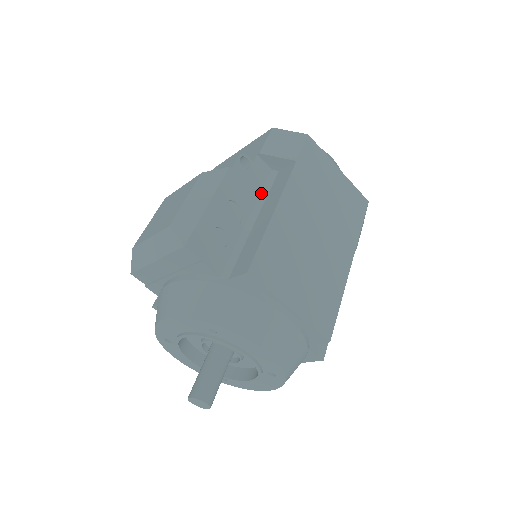
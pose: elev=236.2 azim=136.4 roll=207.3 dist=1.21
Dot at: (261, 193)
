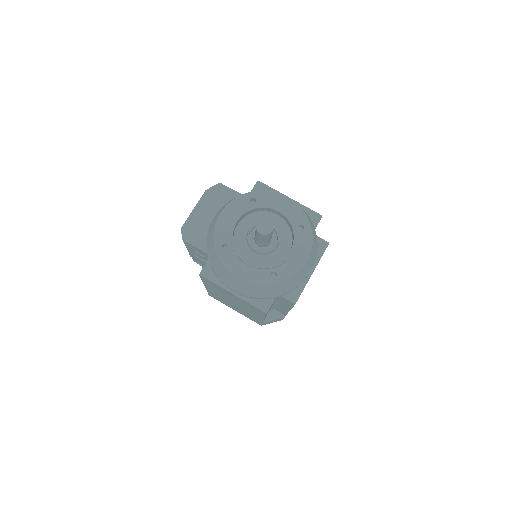
Dot at: occluded
